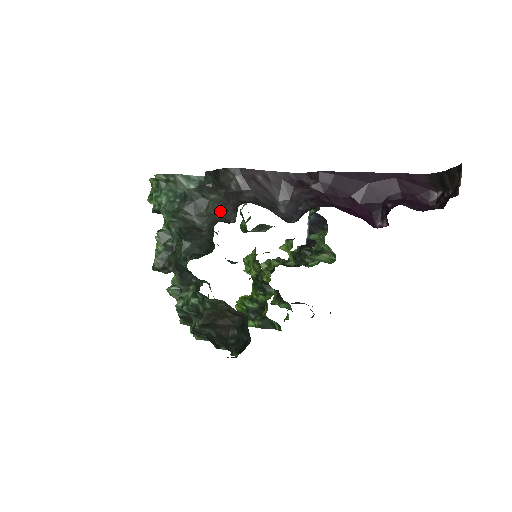
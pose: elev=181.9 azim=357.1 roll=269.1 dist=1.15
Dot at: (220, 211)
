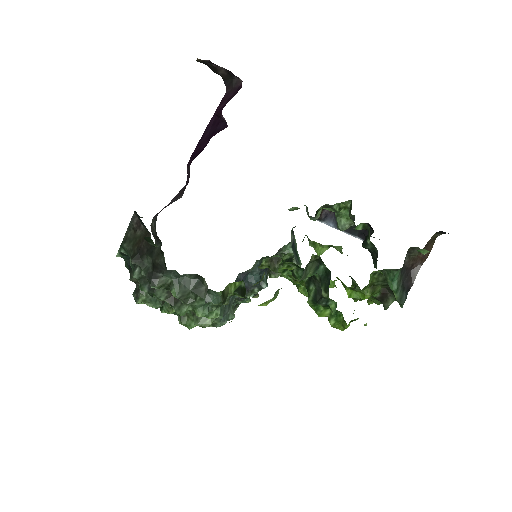
Dot at: occluded
